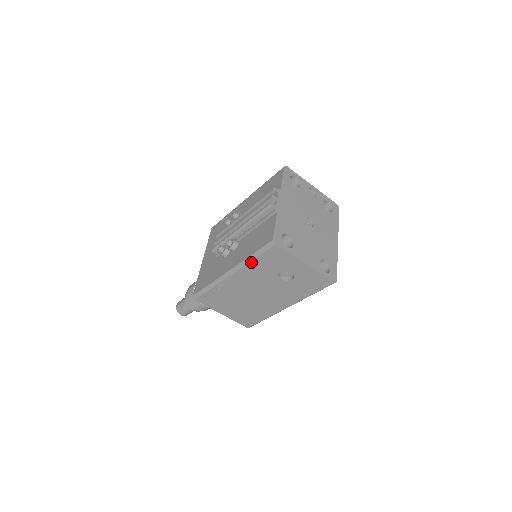
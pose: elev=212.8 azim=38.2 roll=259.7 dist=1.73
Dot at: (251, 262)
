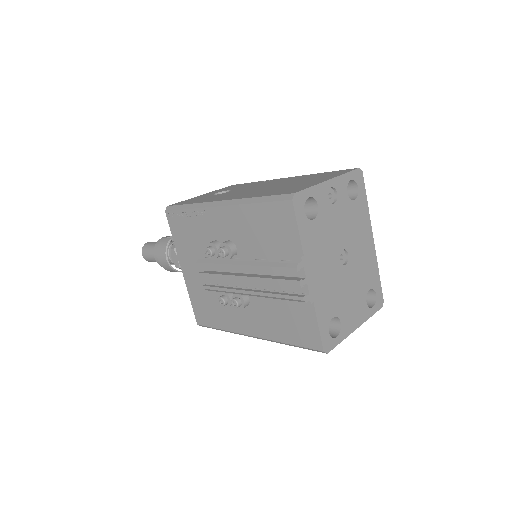
Dot at: (287, 344)
